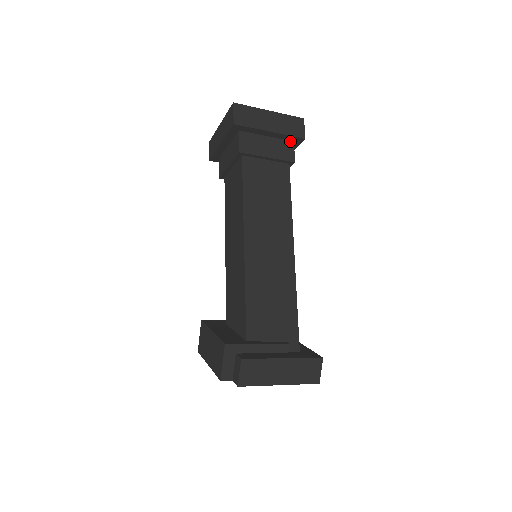
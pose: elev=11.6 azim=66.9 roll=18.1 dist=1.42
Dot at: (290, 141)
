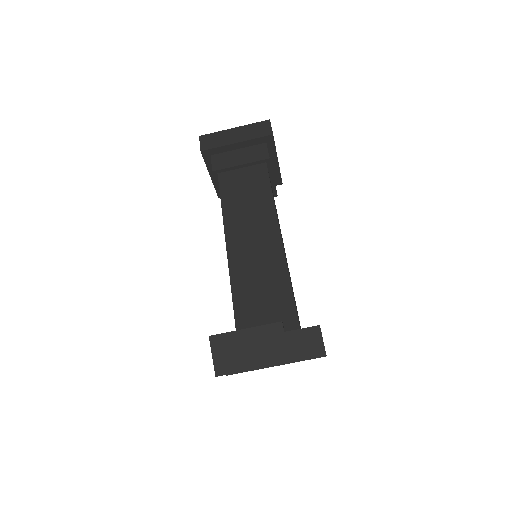
Dot at: (262, 144)
